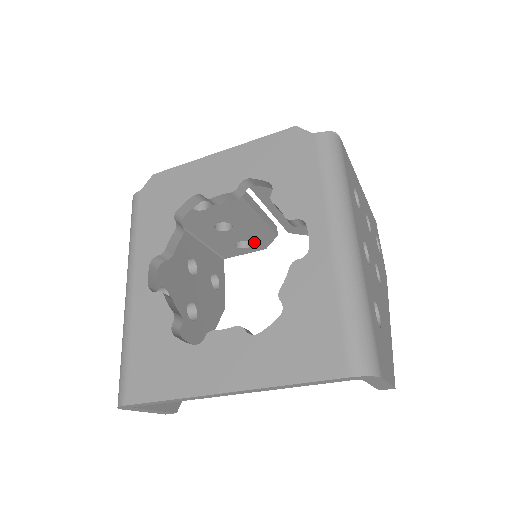
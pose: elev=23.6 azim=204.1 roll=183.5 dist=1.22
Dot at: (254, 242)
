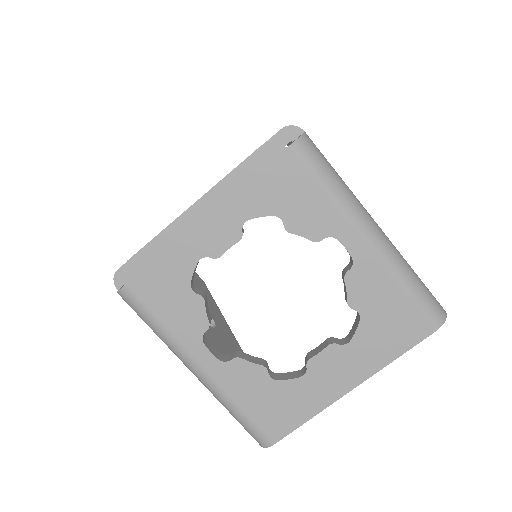
Dot at: occluded
